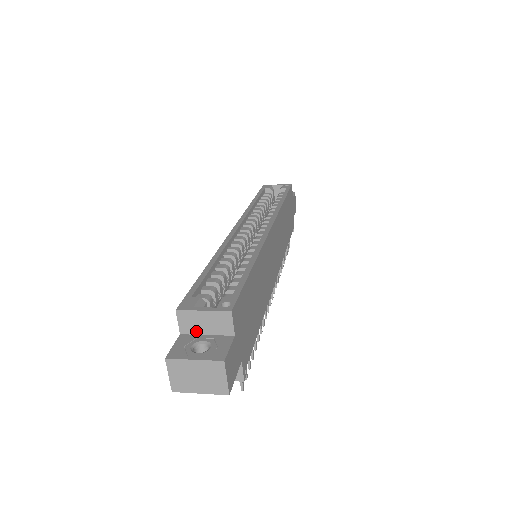
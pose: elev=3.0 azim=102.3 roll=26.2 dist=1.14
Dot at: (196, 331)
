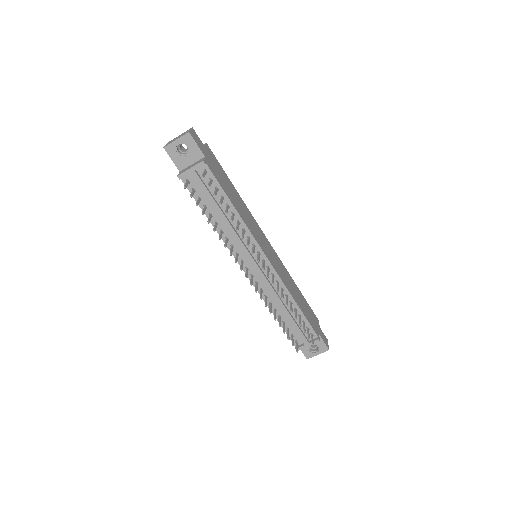
Dot at: occluded
